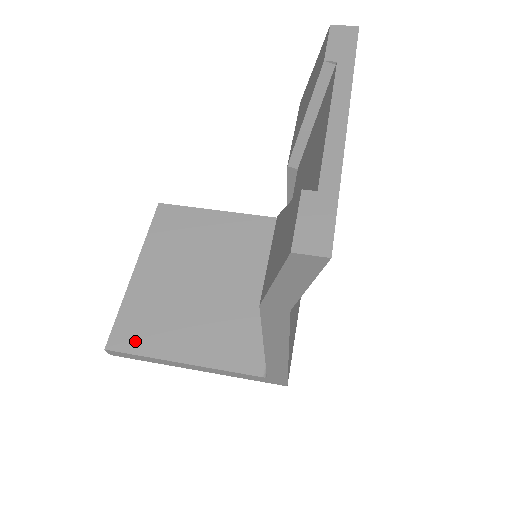
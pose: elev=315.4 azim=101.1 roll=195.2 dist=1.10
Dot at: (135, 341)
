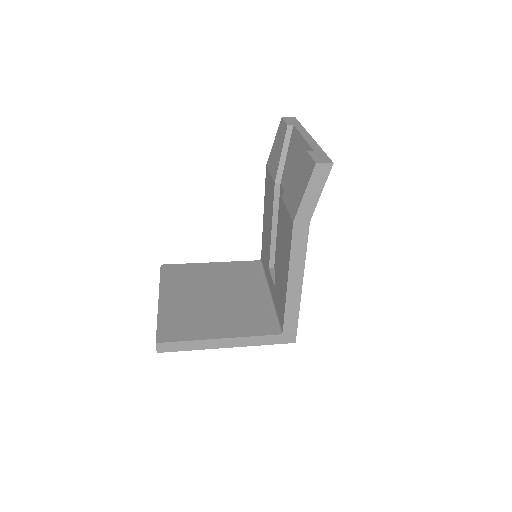
Dot at: (178, 334)
